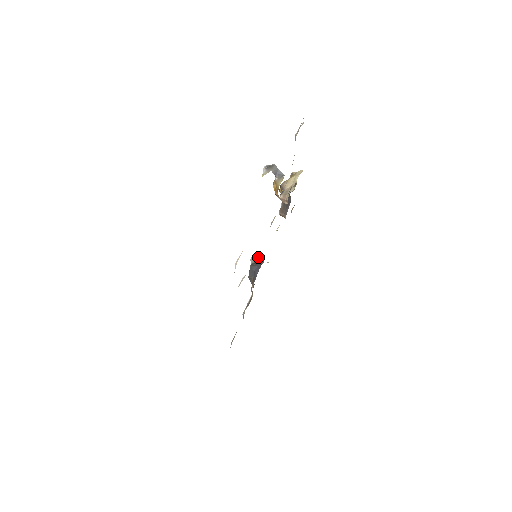
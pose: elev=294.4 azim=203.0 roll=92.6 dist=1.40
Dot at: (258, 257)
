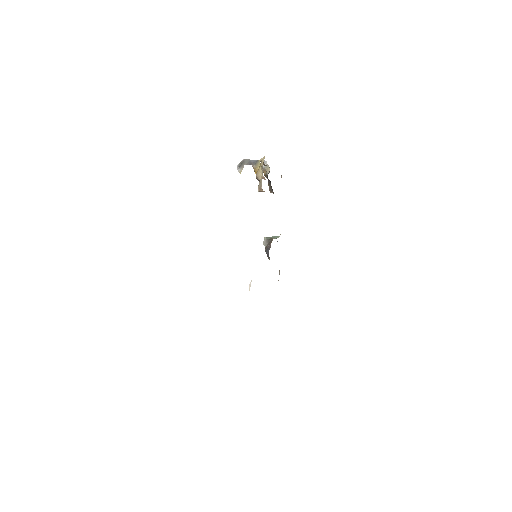
Dot at: (268, 240)
